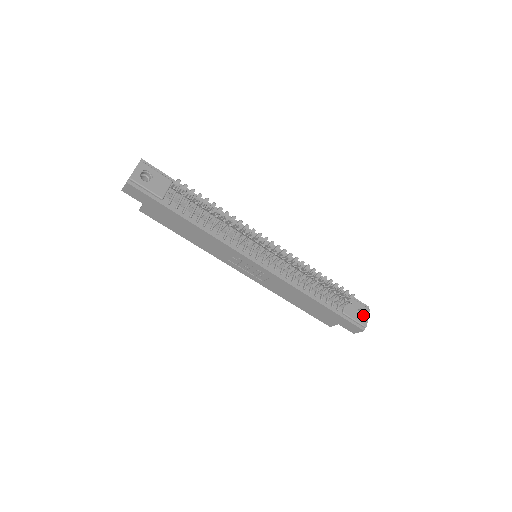
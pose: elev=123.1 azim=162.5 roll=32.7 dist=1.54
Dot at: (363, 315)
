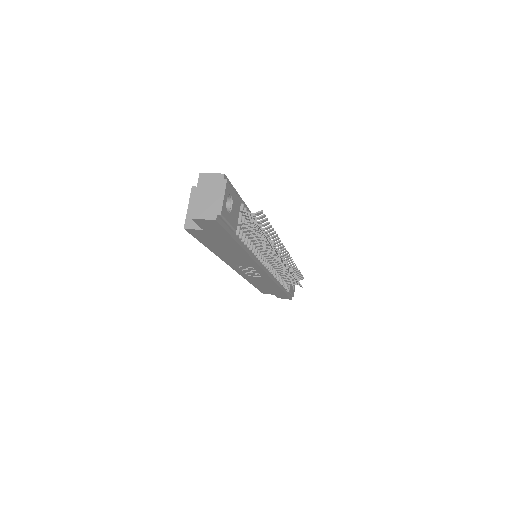
Dot at: (293, 286)
